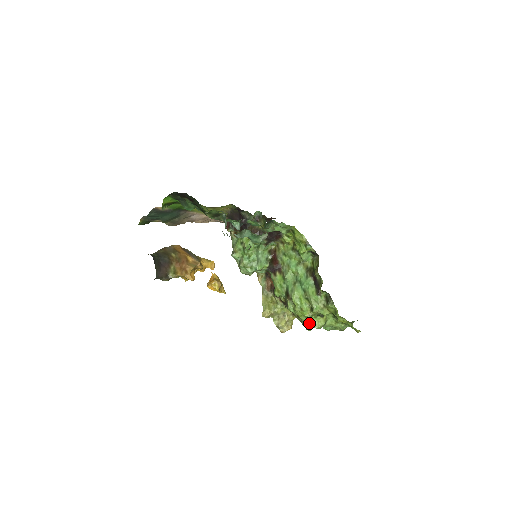
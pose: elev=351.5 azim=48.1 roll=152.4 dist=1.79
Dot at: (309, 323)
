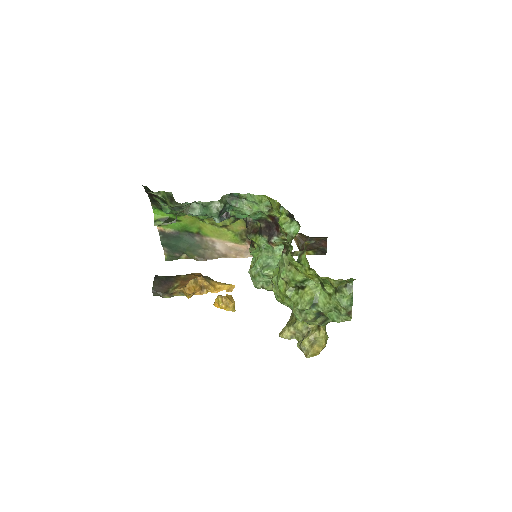
Dot at: (292, 305)
